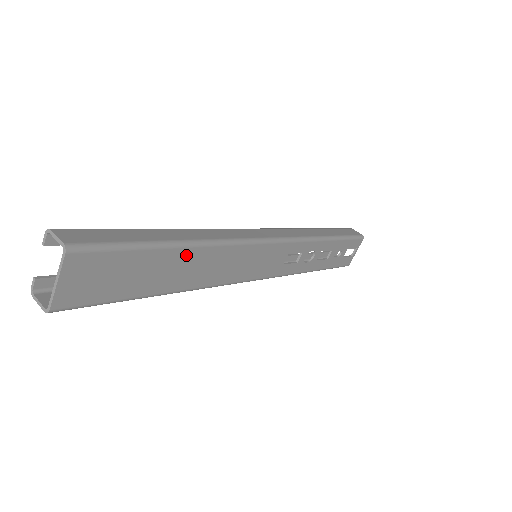
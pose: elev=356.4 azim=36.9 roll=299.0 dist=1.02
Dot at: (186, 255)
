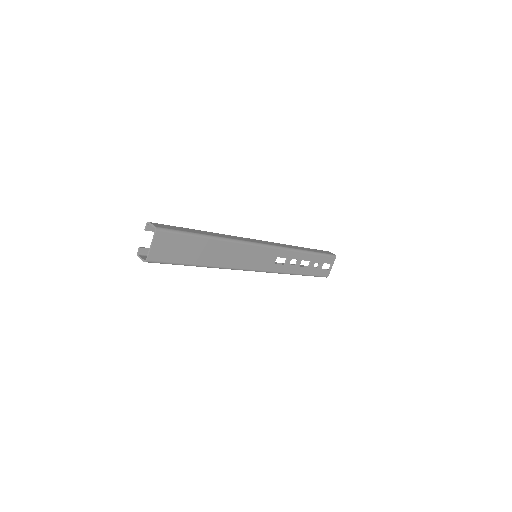
Dot at: (213, 244)
